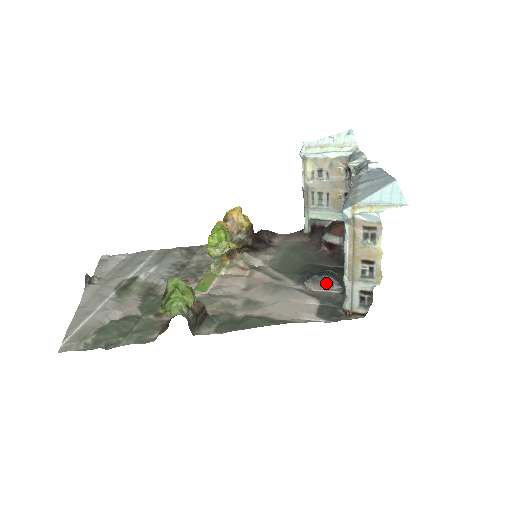
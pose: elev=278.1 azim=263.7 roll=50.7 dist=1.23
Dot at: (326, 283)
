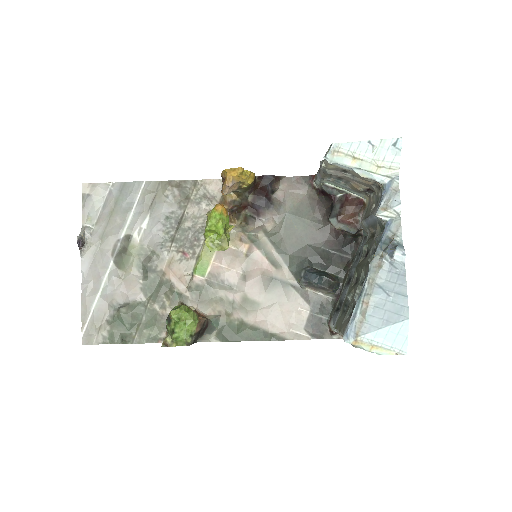
Dot at: (321, 289)
